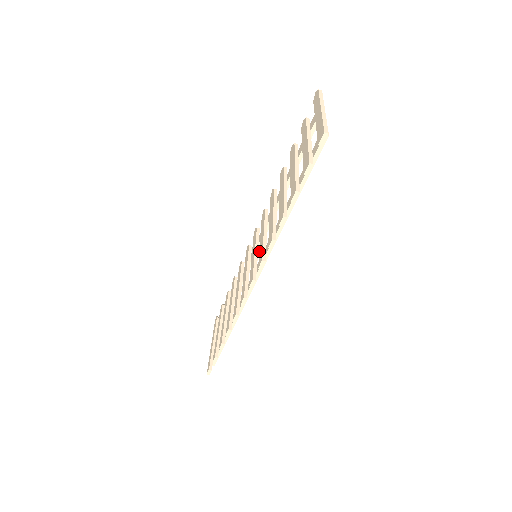
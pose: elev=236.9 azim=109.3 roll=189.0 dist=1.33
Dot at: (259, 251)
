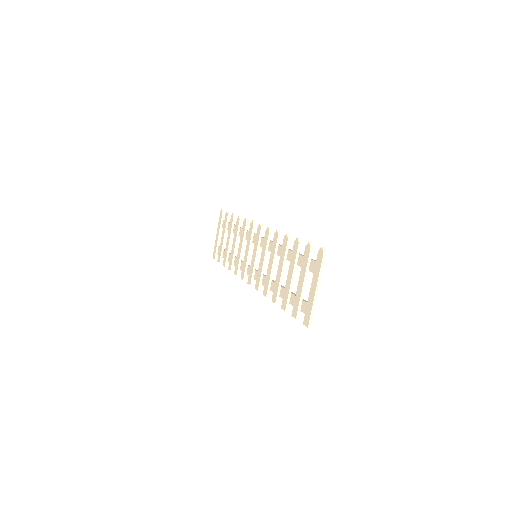
Dot at: (258, 272)
